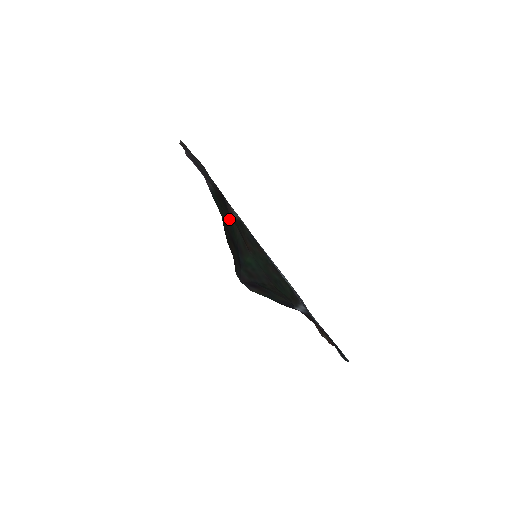
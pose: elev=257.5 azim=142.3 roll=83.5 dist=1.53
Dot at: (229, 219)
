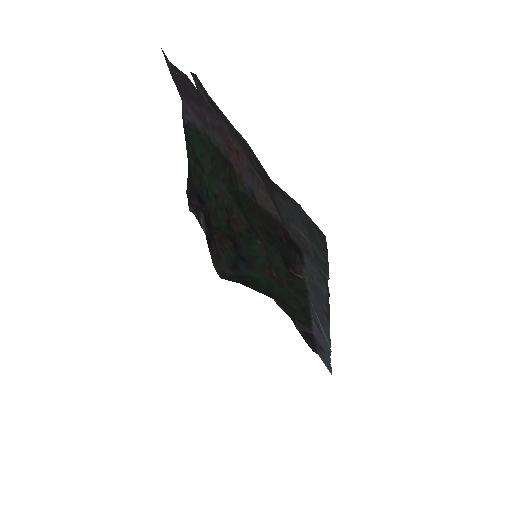
Dot at: (250, 227)
